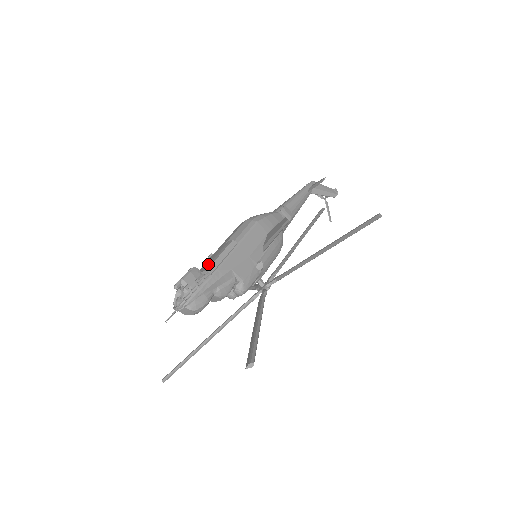
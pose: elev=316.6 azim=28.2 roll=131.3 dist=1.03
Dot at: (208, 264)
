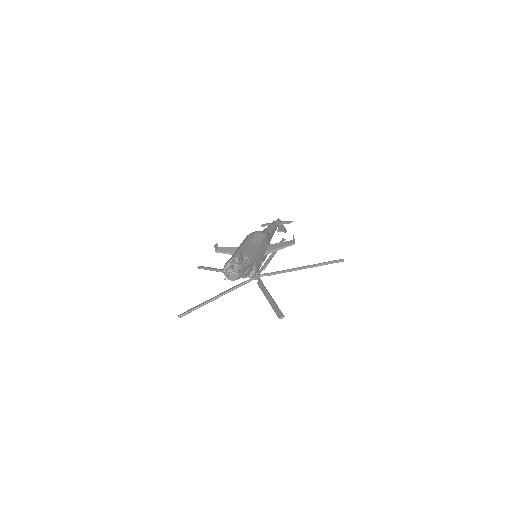
Dot at: (245, 253)
